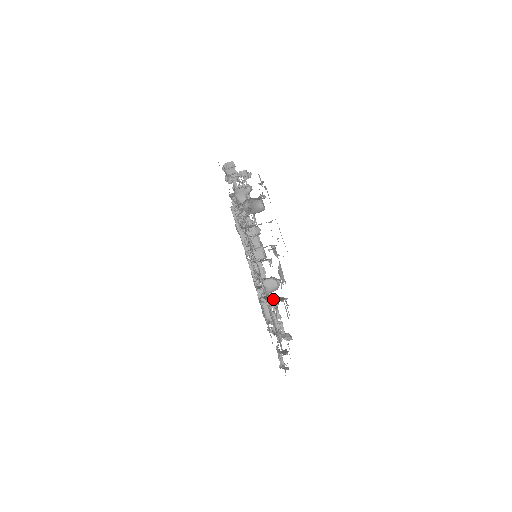
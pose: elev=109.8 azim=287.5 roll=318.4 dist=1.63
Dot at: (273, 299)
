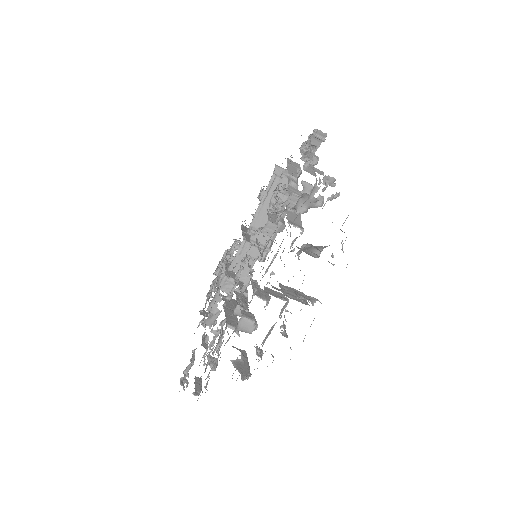
Dot at: (235, 347)
